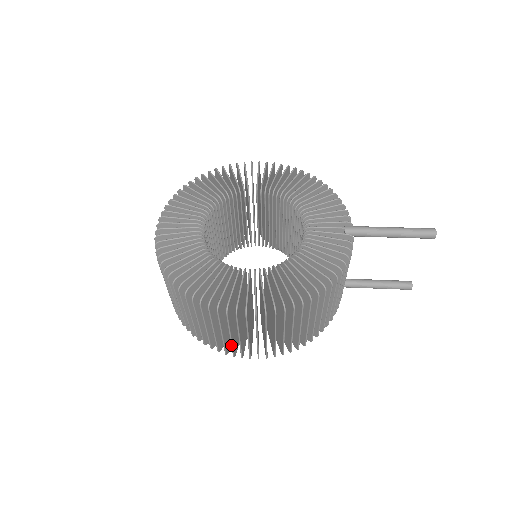
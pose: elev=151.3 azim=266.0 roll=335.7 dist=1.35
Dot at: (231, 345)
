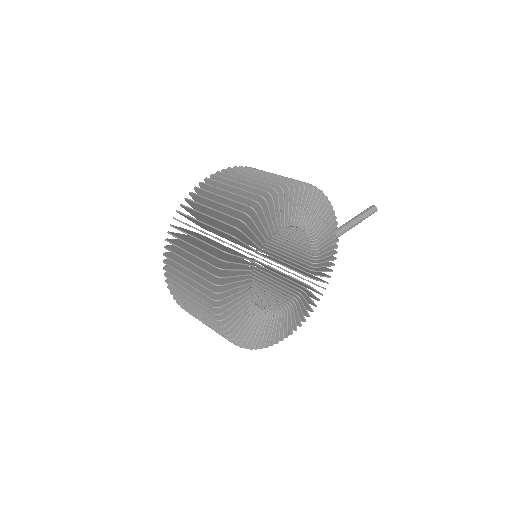
Dot at: occluded
